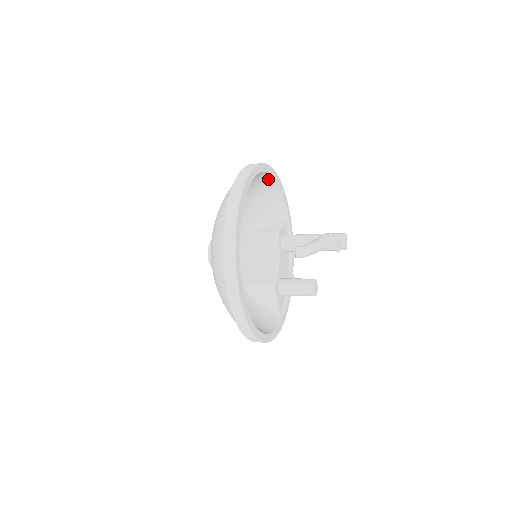
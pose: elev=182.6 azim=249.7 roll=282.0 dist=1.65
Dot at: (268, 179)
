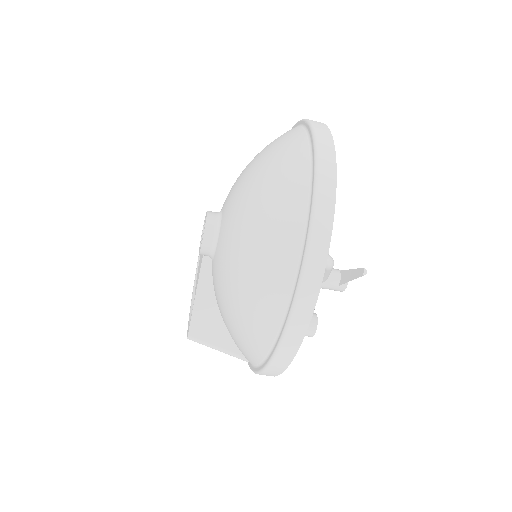
Dot at: occluded
